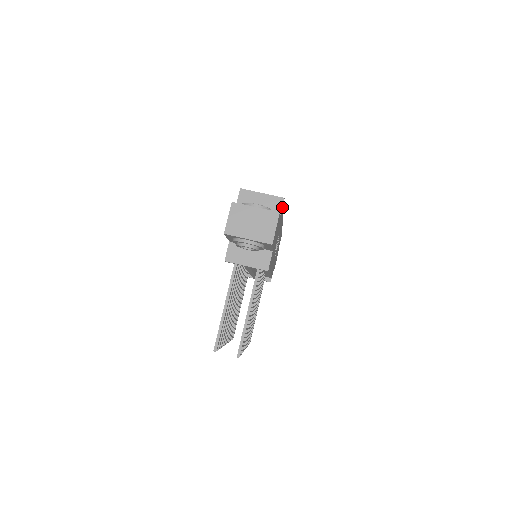
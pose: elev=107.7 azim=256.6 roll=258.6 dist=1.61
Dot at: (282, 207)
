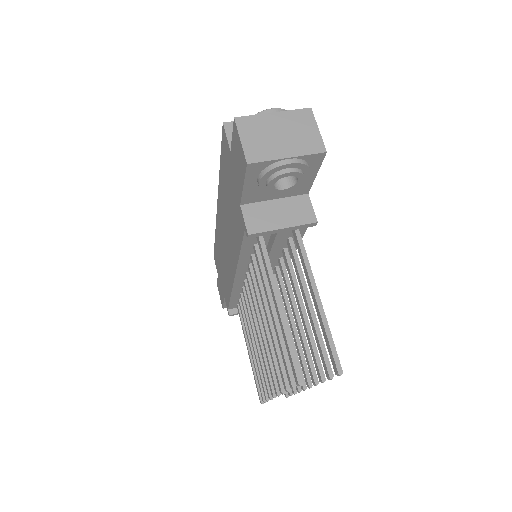
Dot at: occluded
